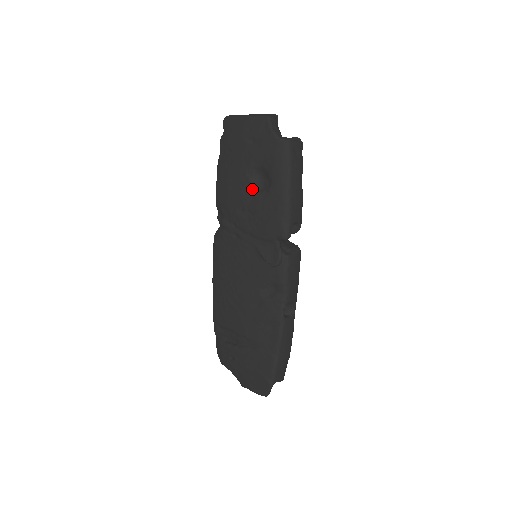
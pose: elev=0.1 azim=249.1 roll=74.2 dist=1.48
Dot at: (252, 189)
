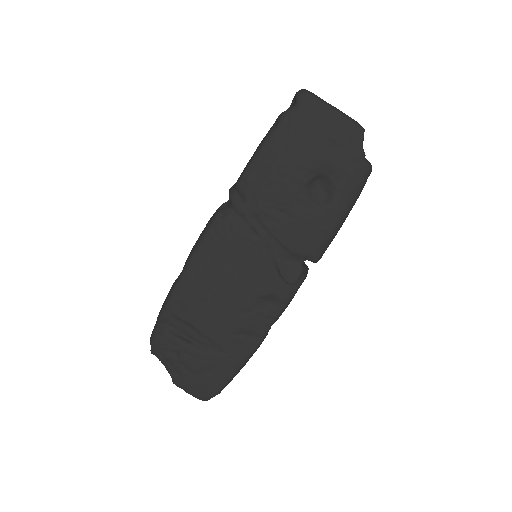
Dot at: (304, 194)
